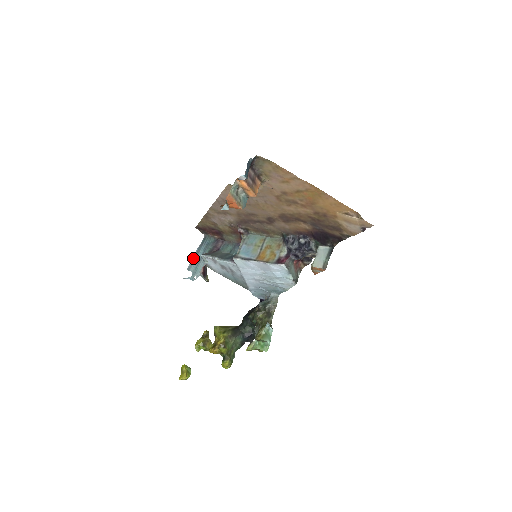
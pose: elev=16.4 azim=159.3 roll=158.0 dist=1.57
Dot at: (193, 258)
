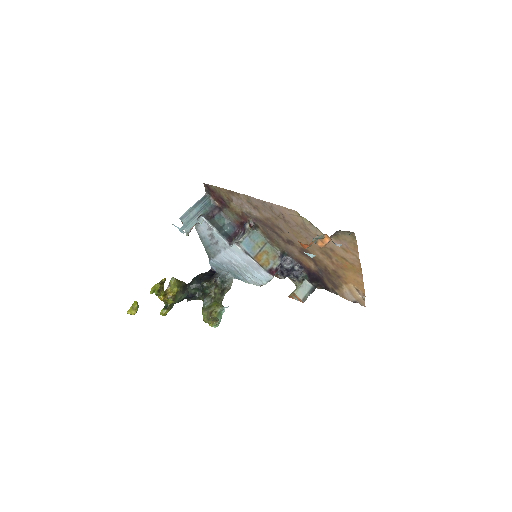
Dot at: (189, 210)
